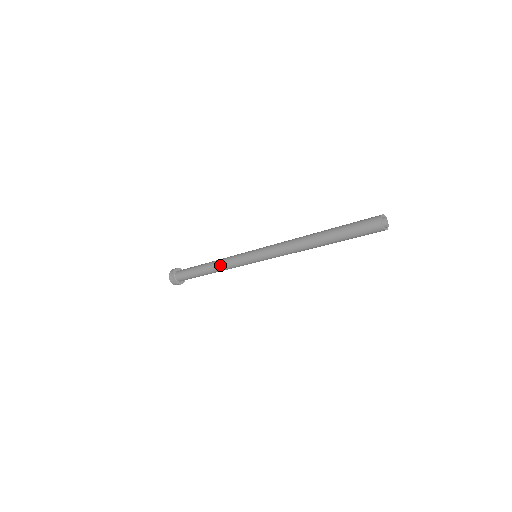
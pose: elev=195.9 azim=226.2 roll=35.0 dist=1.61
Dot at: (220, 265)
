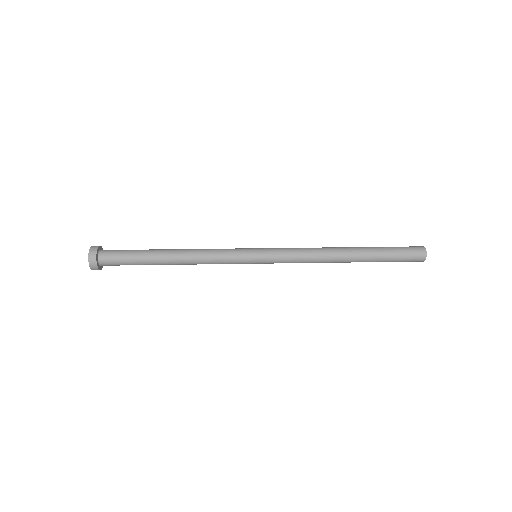
Dot at: (199, 260)
